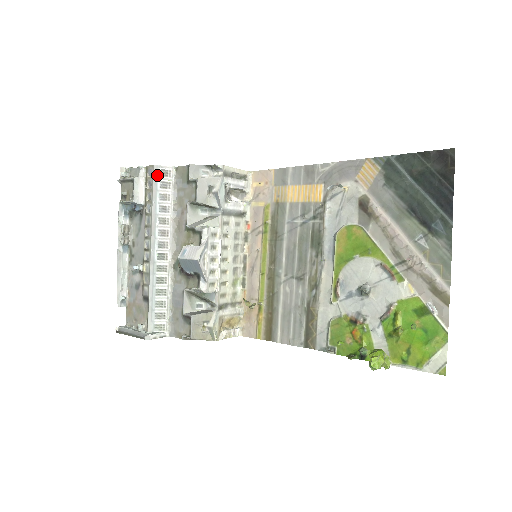
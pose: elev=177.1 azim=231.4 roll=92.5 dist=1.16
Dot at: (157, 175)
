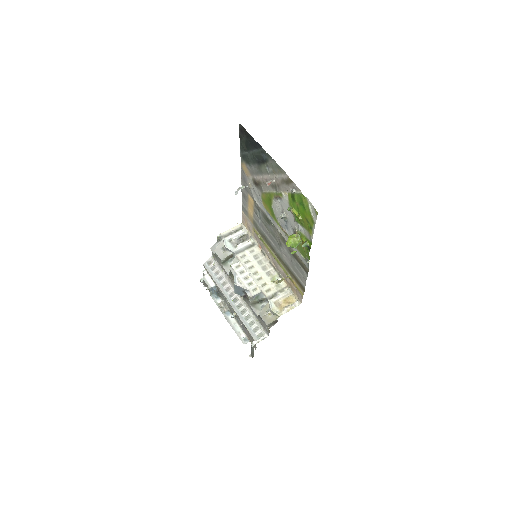
Dot at: (207, 267)
